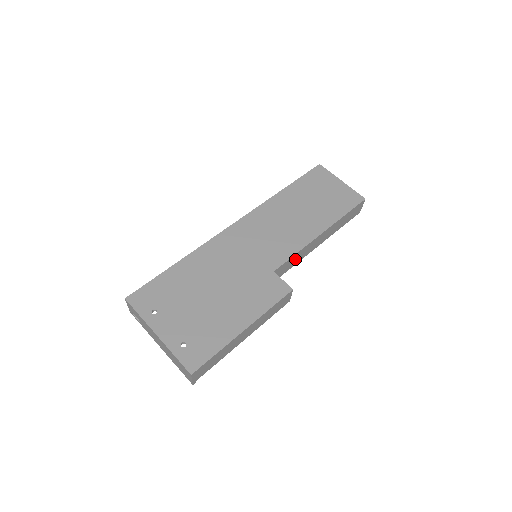
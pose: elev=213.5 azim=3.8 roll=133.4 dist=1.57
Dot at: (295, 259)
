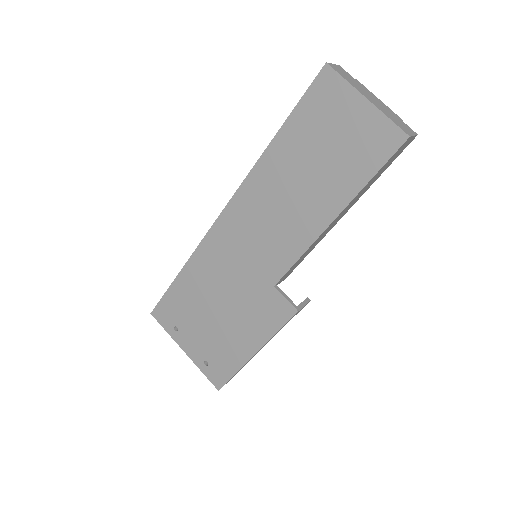
Dot at: occluded
